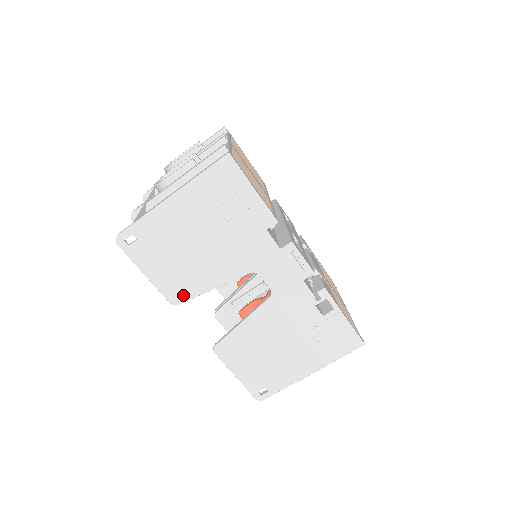
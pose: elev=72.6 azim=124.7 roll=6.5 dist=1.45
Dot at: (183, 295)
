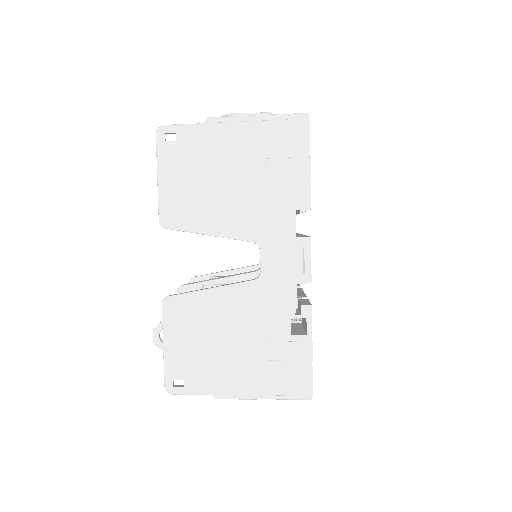
Dot at: (177, 222)
